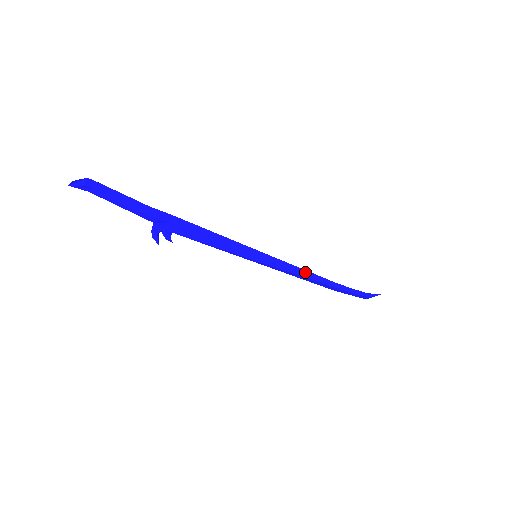
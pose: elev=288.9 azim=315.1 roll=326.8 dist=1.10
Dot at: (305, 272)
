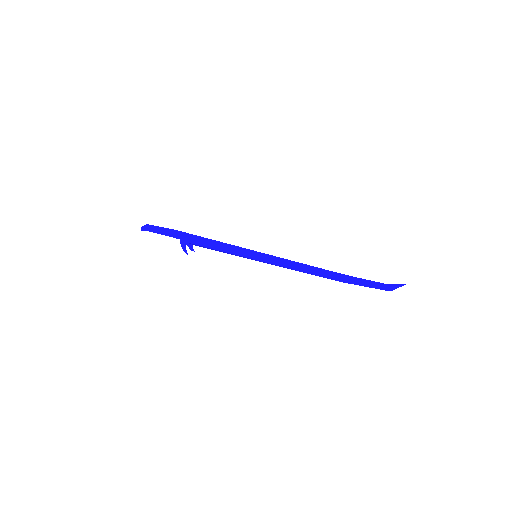
Dot at: (303, 265)
